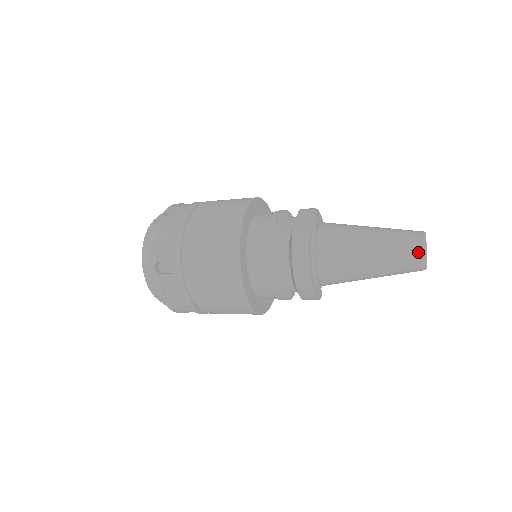
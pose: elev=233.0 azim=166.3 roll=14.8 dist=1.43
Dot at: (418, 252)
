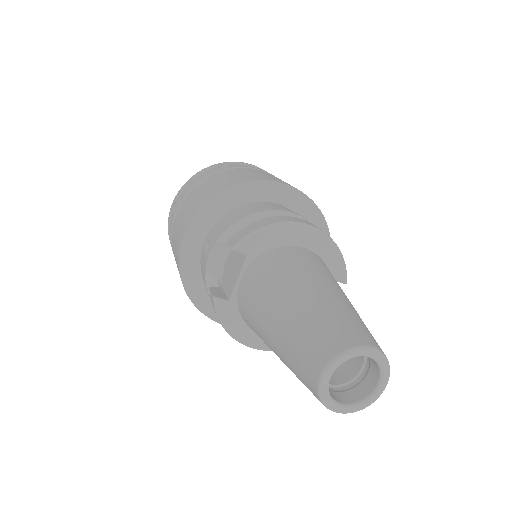
Dot at: (315, 396)
